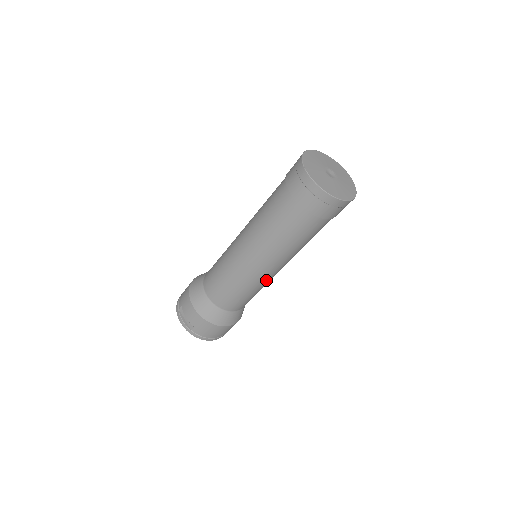
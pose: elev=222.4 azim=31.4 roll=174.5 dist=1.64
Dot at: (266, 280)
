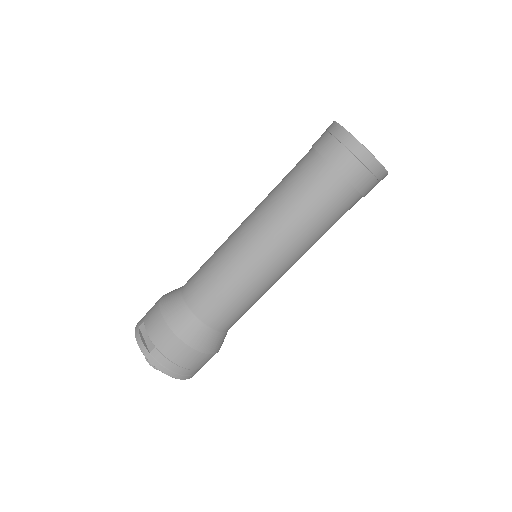
Dot at: (266, 280)
